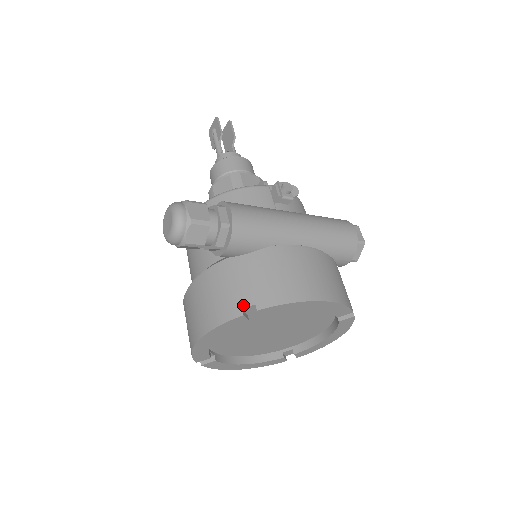
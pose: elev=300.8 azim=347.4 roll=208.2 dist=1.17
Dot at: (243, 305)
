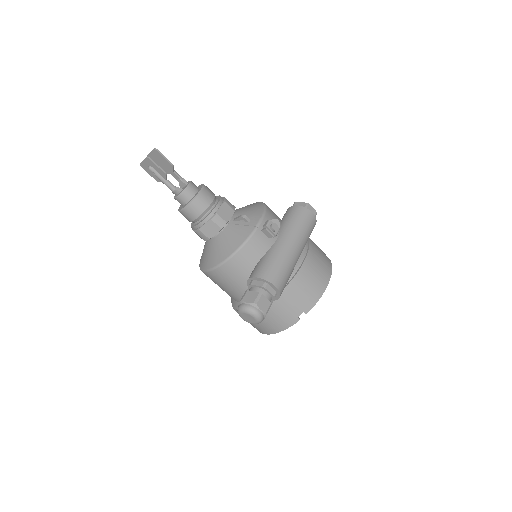
Dot at: (297, 316)
